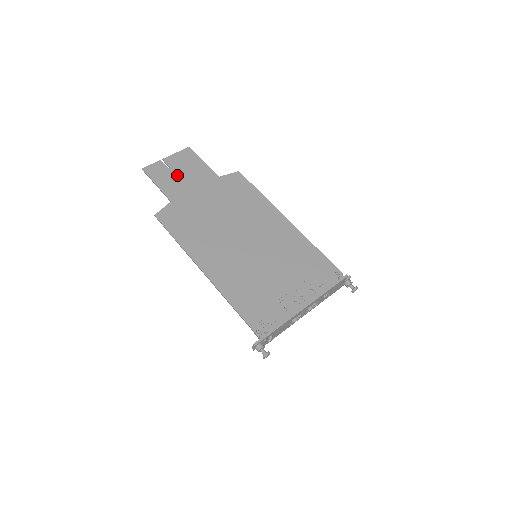
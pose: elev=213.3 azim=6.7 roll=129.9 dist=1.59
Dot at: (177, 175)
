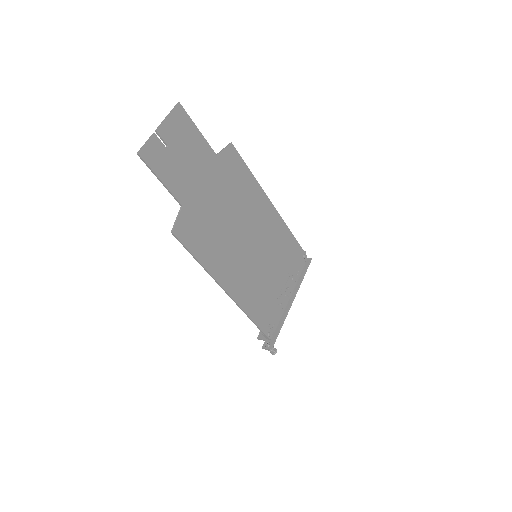
Dot at: (178, 159)
